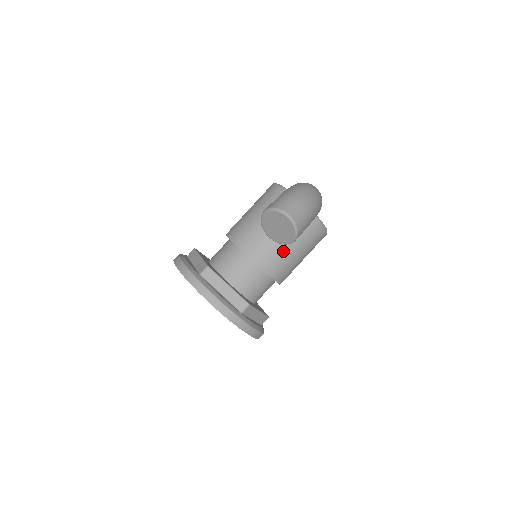
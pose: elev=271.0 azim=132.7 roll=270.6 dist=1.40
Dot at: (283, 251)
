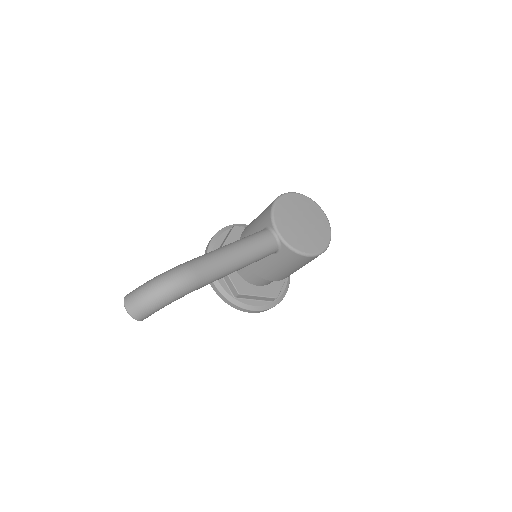
Dot at: (265, 264)
